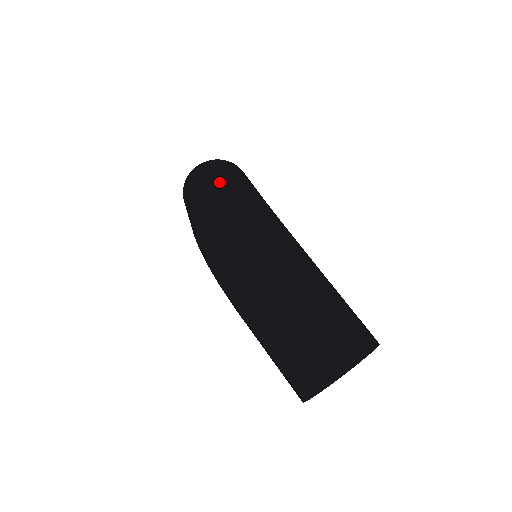
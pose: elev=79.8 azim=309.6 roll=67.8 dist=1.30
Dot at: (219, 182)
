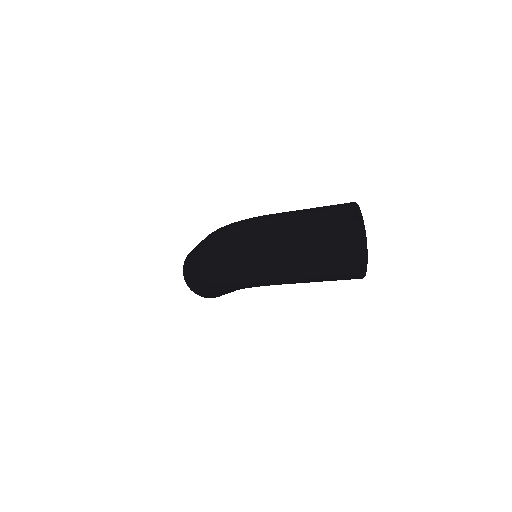
Dot at: (197, 248)
